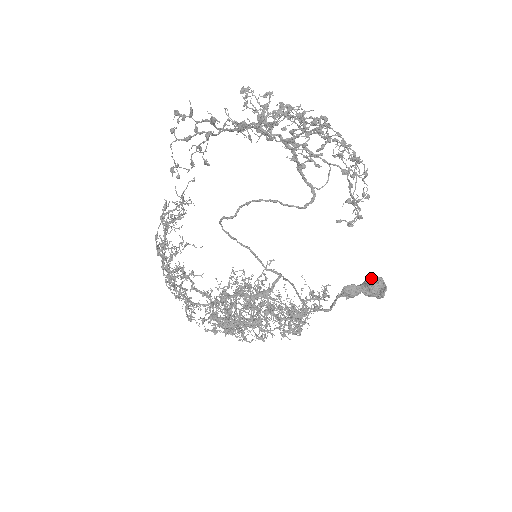
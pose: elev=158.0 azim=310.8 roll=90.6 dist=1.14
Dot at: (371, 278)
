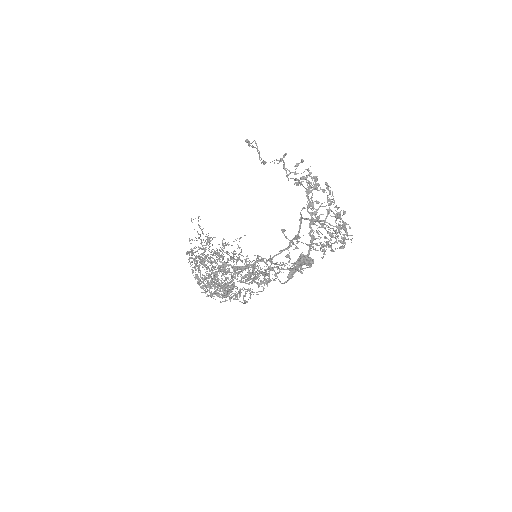
Dot at: occluded
